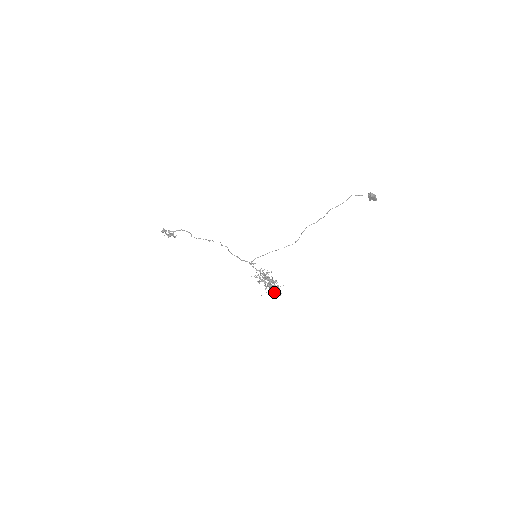
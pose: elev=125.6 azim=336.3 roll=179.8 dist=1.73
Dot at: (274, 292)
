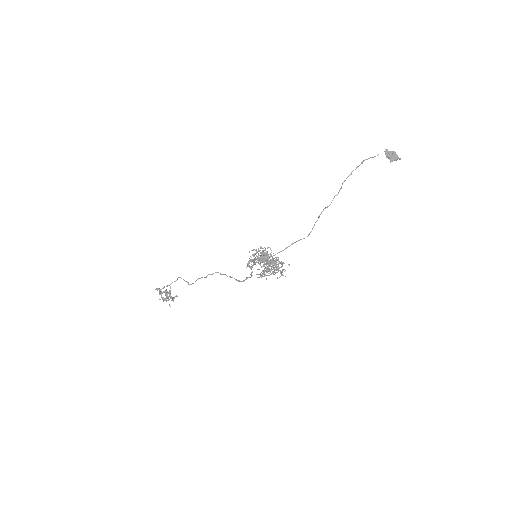
Dot at: occluded
